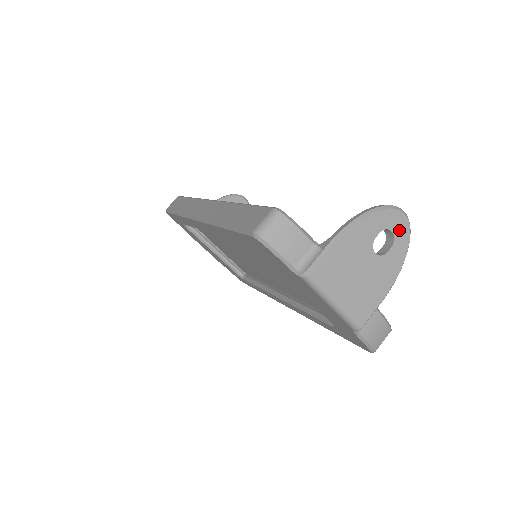
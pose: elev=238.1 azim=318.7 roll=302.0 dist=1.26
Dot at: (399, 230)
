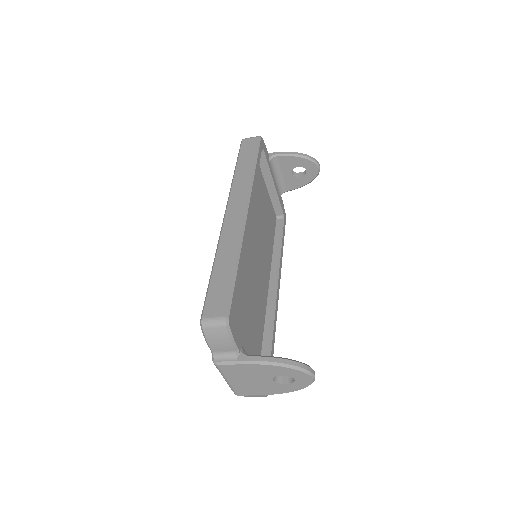
Dot at: (301, 381)
